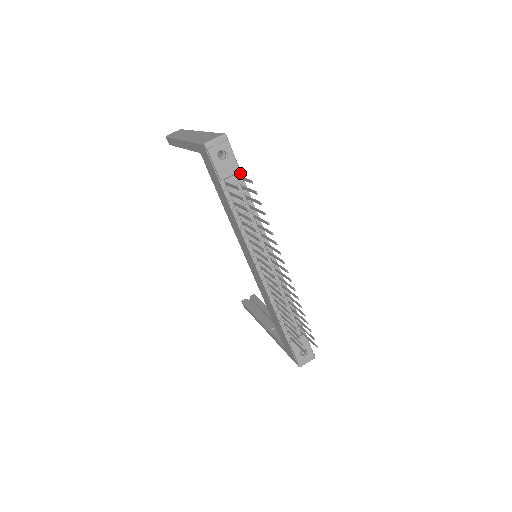
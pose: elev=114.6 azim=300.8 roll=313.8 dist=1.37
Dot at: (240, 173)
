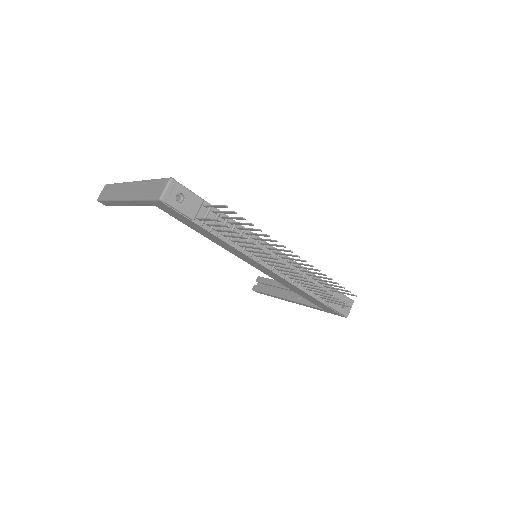
Dot at: (204, 201)
